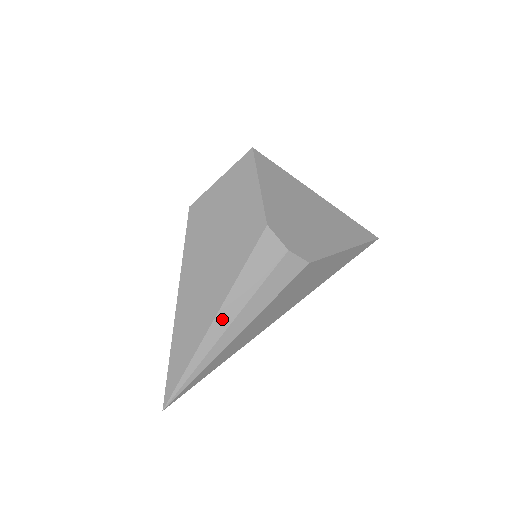
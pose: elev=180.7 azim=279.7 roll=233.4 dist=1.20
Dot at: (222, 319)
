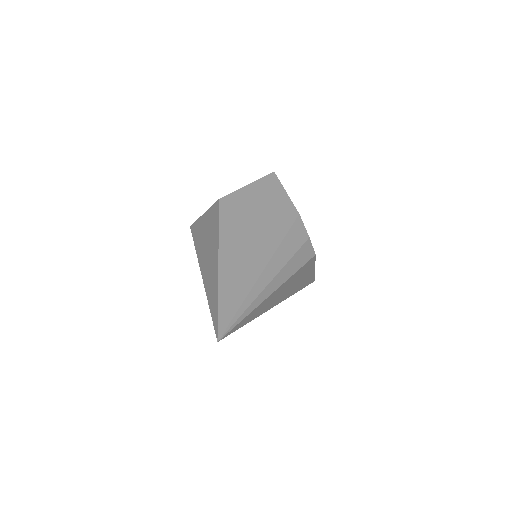
Dot at: (268, 272)
